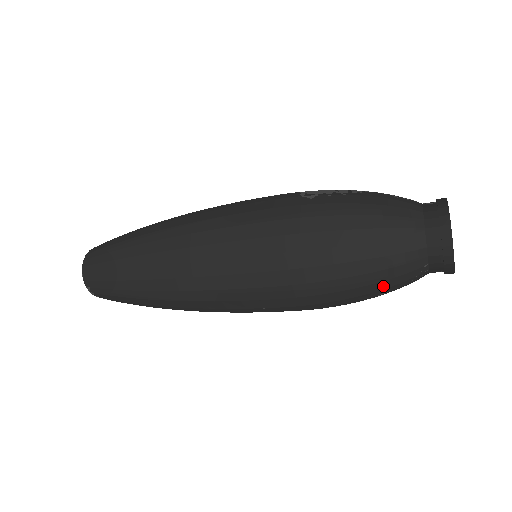
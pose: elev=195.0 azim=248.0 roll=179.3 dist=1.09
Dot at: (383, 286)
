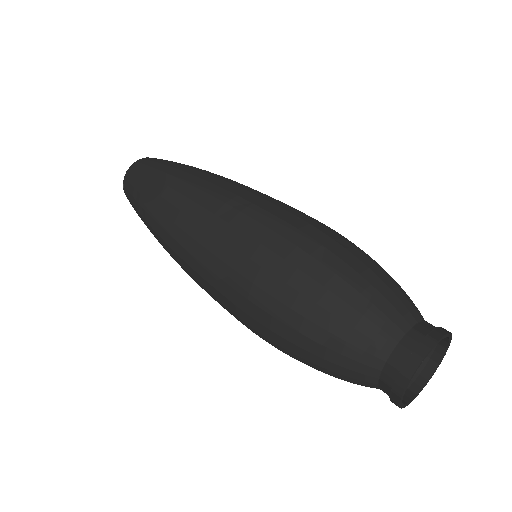
Dot at: occluded
